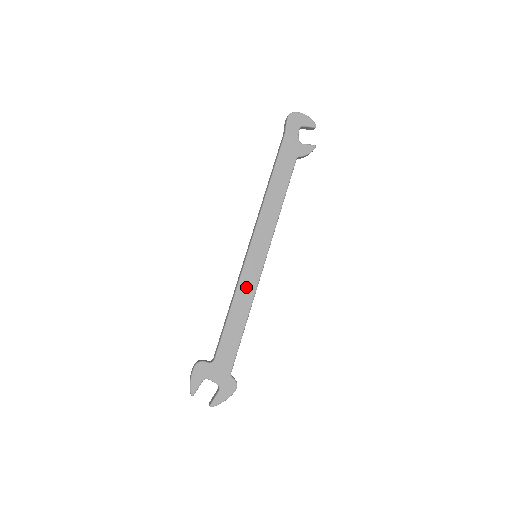
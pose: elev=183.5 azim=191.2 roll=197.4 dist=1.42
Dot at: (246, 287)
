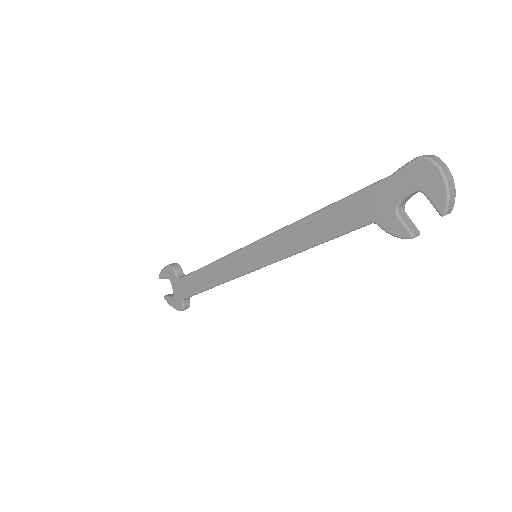
Dot at: (227, 267)
